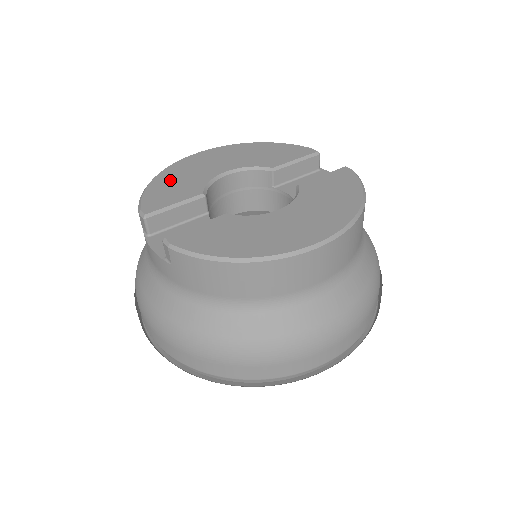
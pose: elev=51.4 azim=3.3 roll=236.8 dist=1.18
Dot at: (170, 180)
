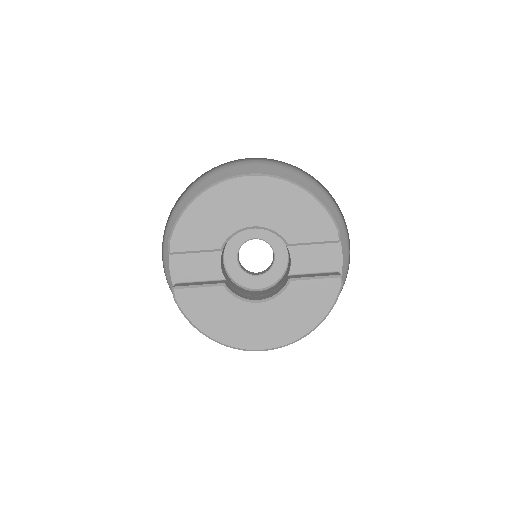
Dot at: (205, 213)
